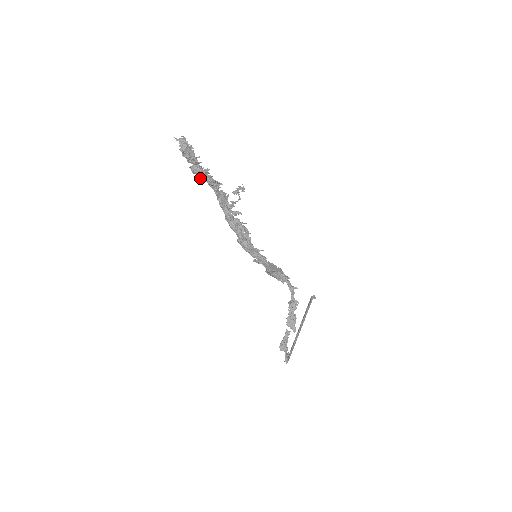
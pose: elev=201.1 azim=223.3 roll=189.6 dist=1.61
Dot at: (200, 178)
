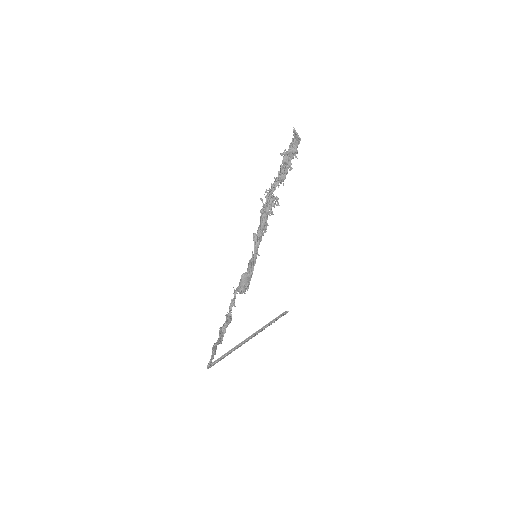
Dot at: (282, 168)
